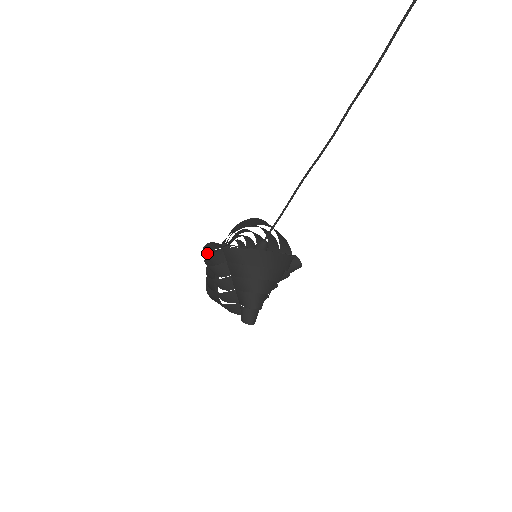
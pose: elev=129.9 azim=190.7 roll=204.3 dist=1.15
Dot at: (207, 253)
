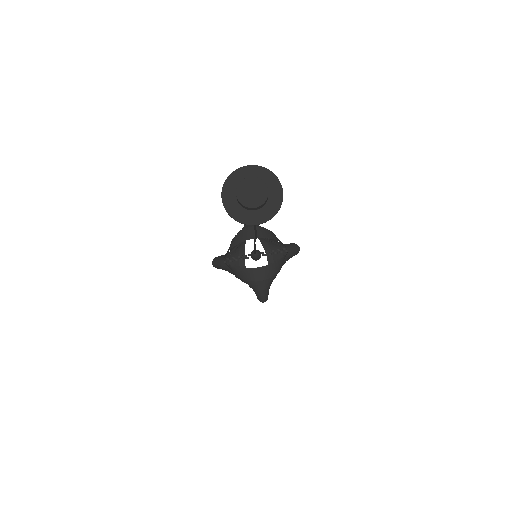
Dot at: occluded
